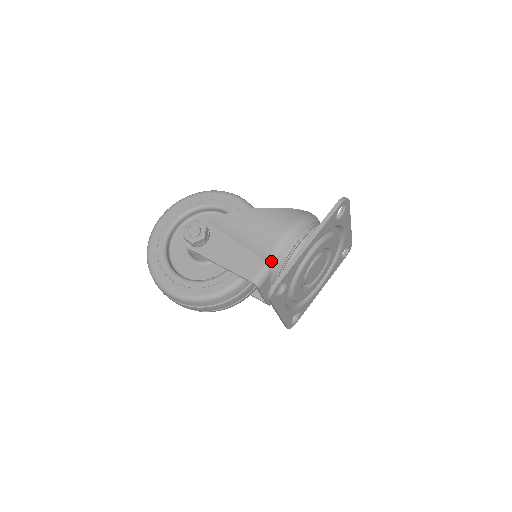
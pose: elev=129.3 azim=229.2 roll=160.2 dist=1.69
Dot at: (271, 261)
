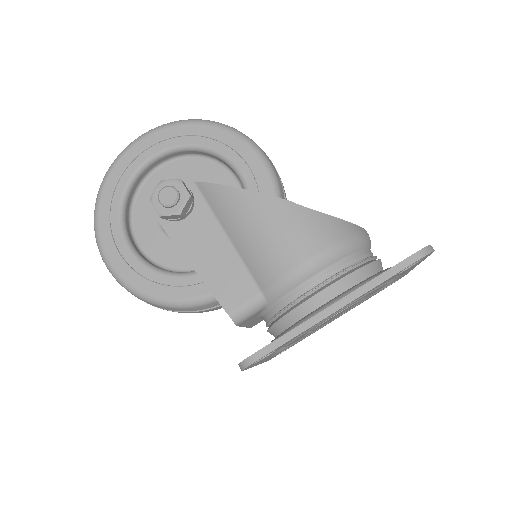
Dot at: (269, 294)
